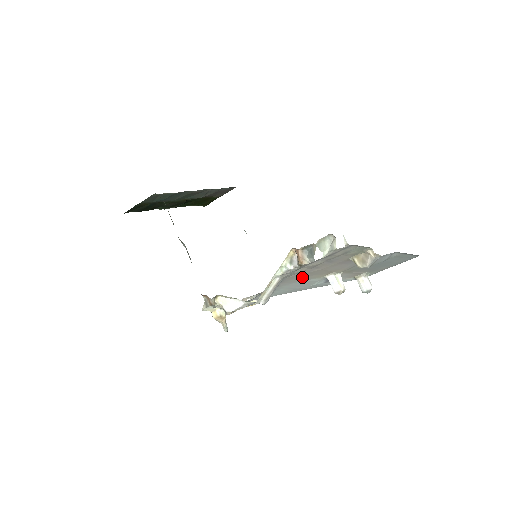
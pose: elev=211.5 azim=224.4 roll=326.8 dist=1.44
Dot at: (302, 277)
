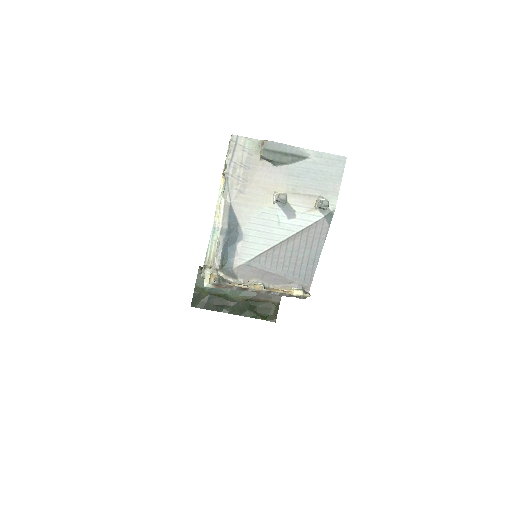
Dot at: (249, 203)
